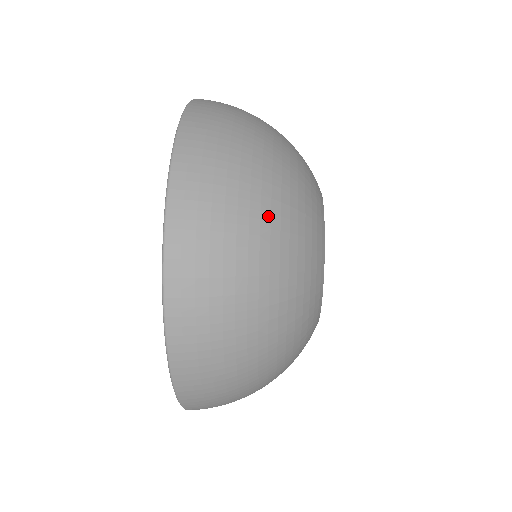
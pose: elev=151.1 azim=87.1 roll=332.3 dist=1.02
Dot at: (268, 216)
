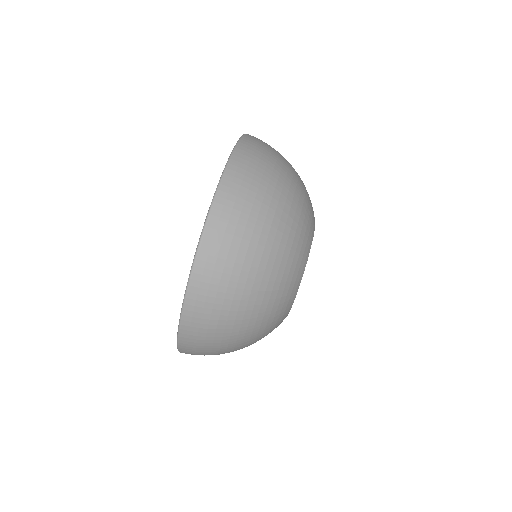
Dot at: (238, 349)
